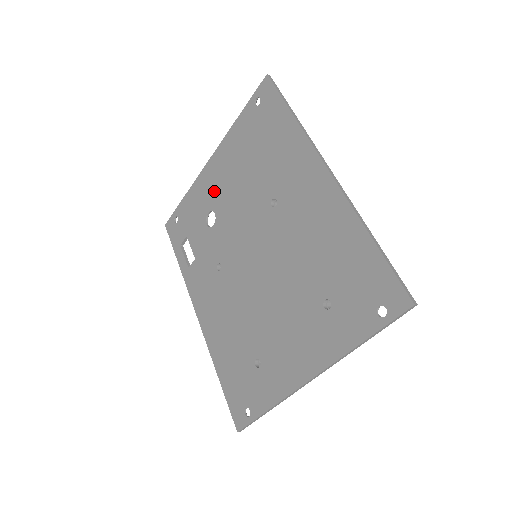
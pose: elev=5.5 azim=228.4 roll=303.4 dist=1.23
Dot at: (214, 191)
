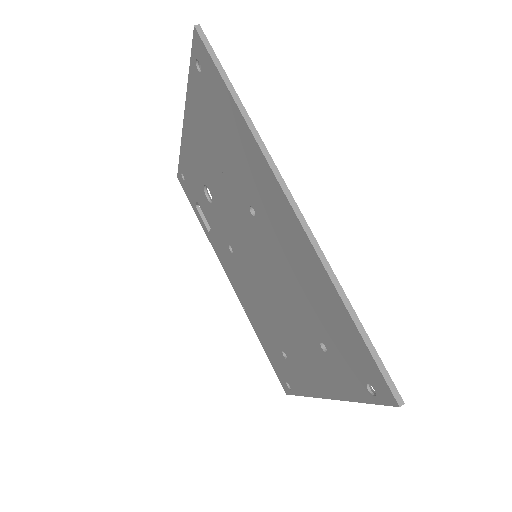
Dot at: (200, 164)
